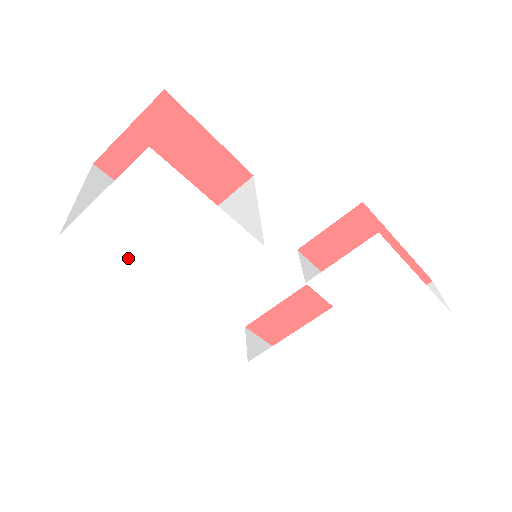
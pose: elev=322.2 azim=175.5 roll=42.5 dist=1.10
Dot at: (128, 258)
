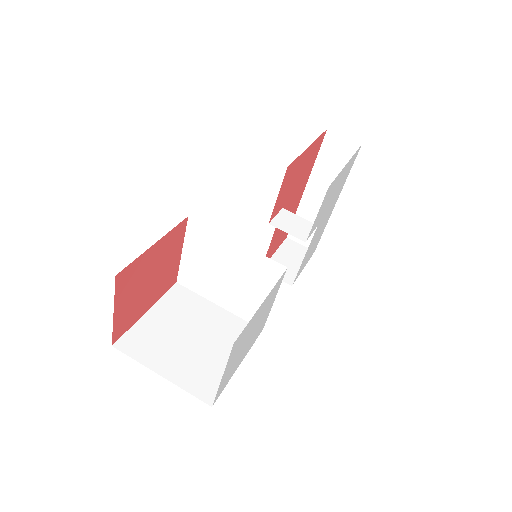
Dot at: (239, 361)
